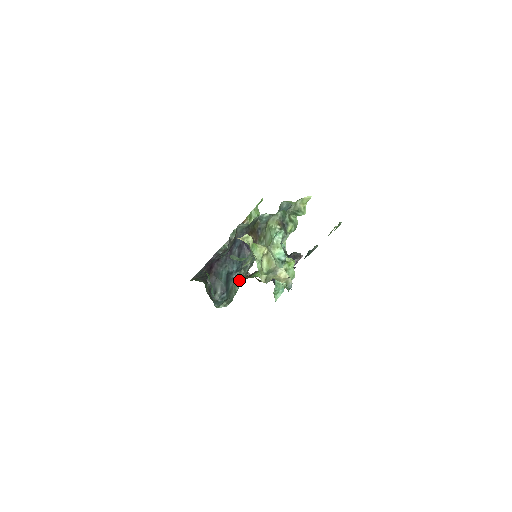
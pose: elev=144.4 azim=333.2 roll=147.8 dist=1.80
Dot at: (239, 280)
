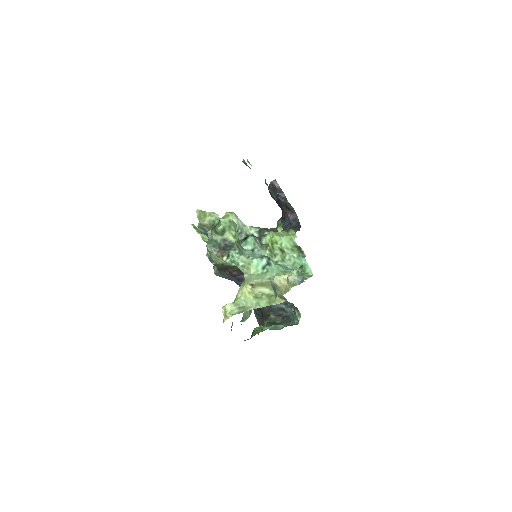
Dot at: occluded
